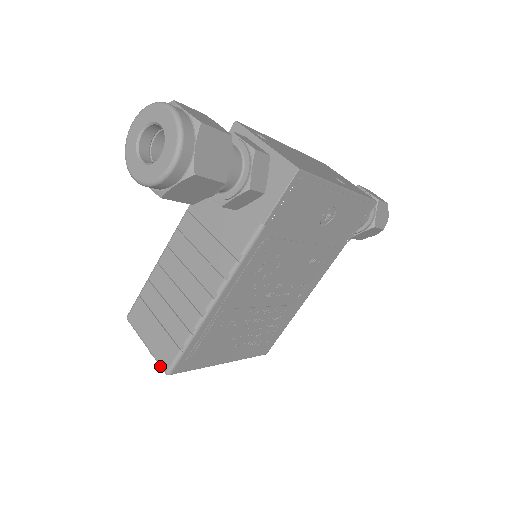
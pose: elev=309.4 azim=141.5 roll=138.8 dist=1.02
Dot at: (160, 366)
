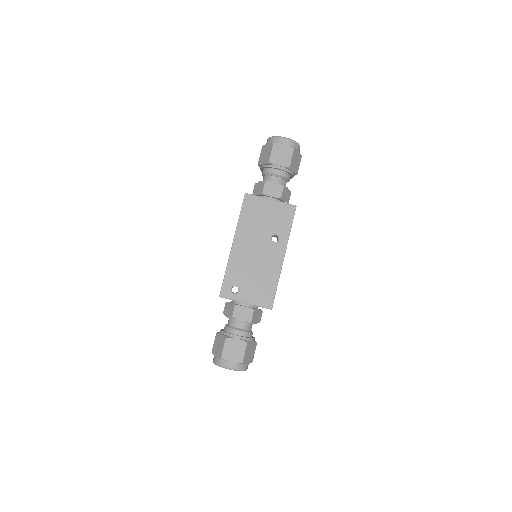
Dot at: occluded
